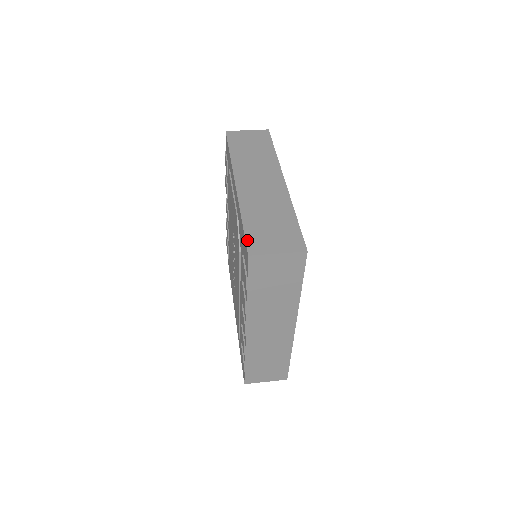
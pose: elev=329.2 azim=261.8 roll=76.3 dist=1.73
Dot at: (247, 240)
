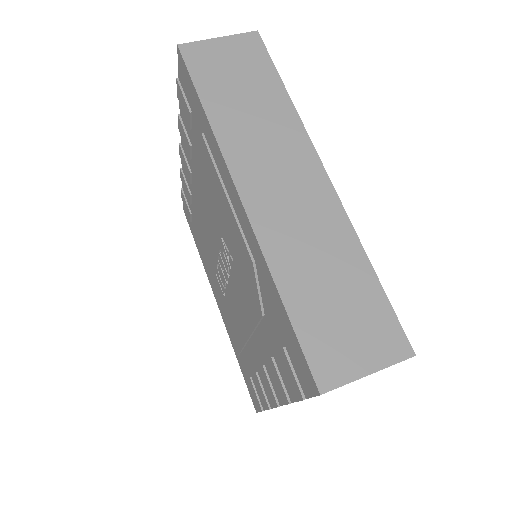
Dot at: (306, 353)
